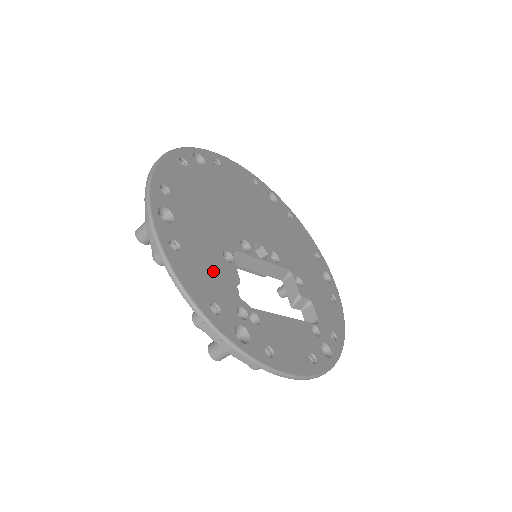
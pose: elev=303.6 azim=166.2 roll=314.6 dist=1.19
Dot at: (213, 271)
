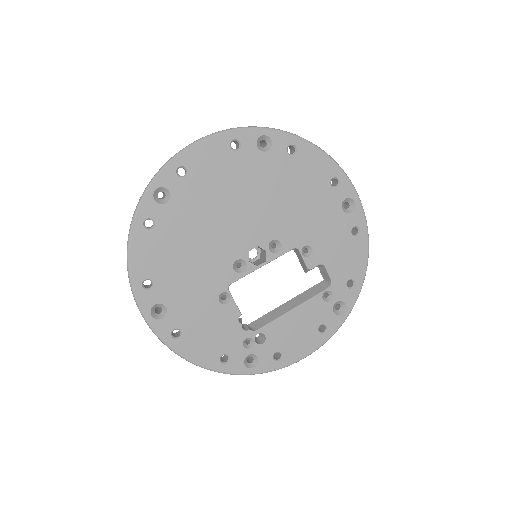
Dot at: (214, 327)
